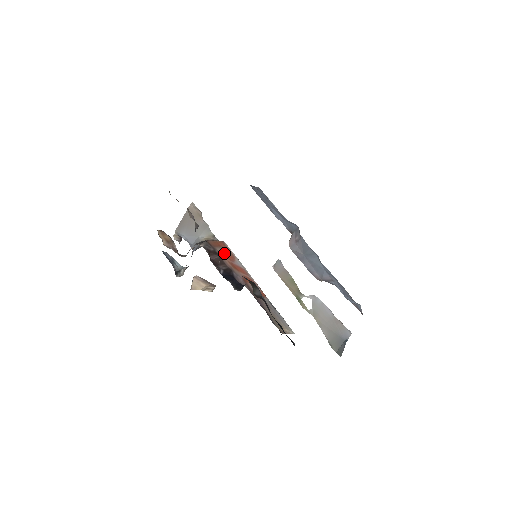
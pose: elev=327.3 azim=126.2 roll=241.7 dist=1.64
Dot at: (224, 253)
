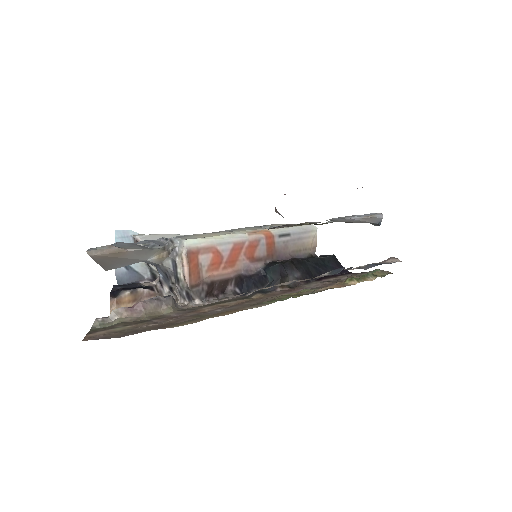
Dot at: (210, 267)
